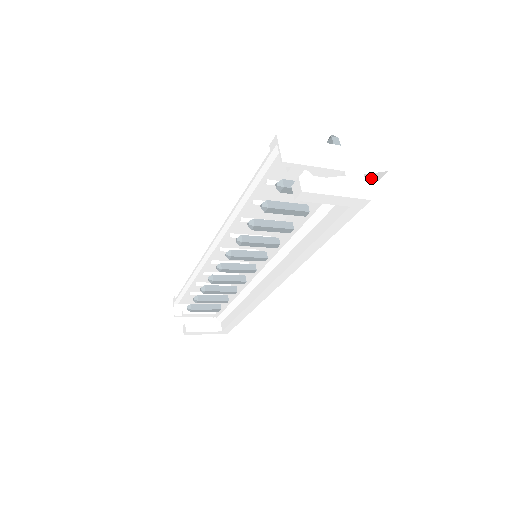
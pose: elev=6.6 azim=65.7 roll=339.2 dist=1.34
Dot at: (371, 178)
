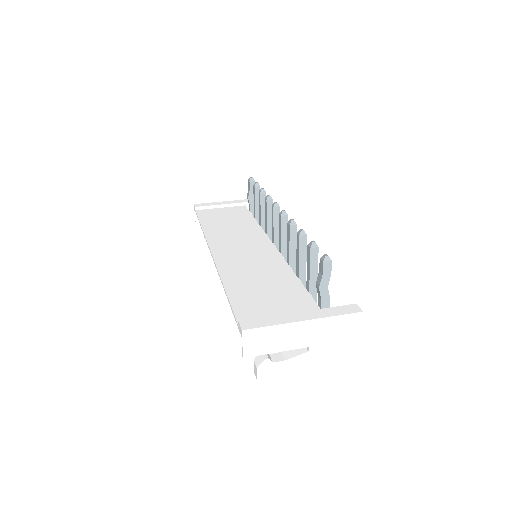
Dot at: occluded
